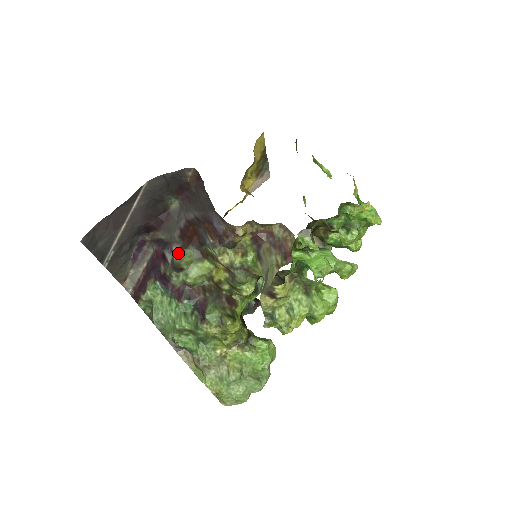
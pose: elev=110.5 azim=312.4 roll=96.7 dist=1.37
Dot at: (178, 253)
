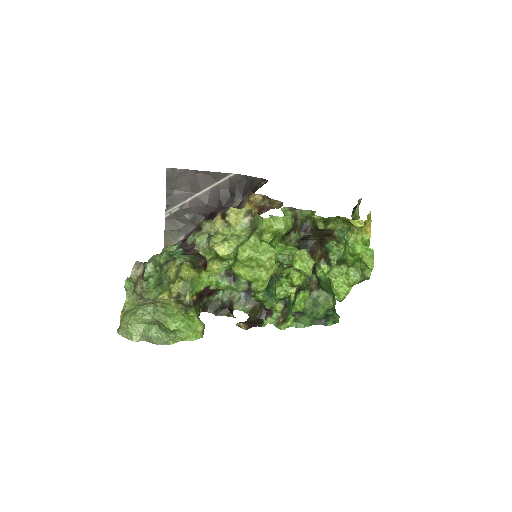
Dot at: occluded
